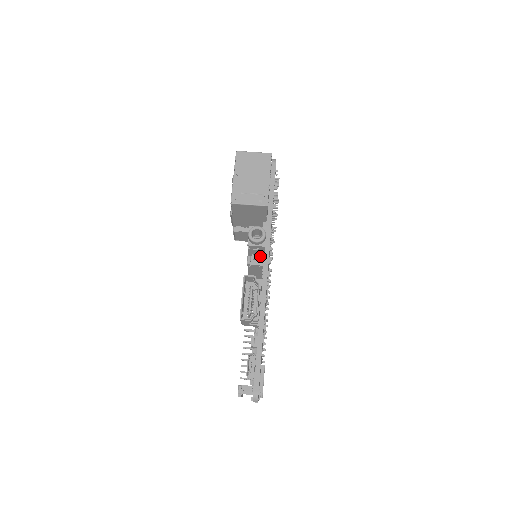
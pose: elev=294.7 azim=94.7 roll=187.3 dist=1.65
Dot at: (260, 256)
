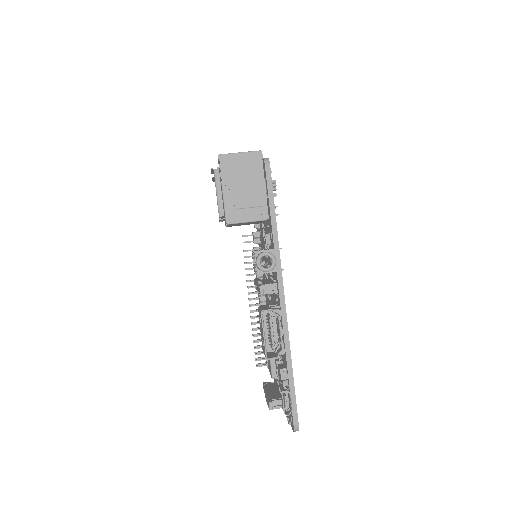
Dot at: occluded
